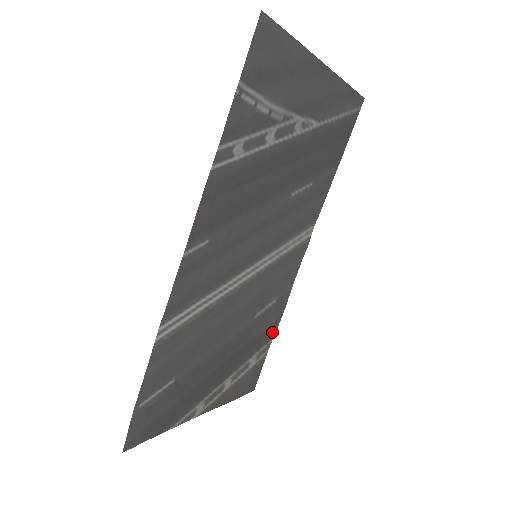
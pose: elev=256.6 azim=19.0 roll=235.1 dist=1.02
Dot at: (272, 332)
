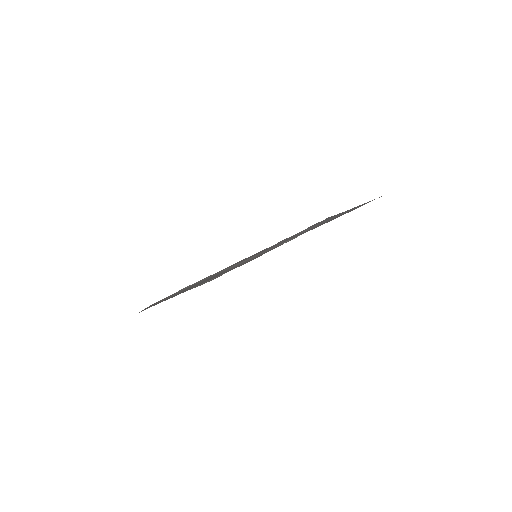
Dot at: occluded
